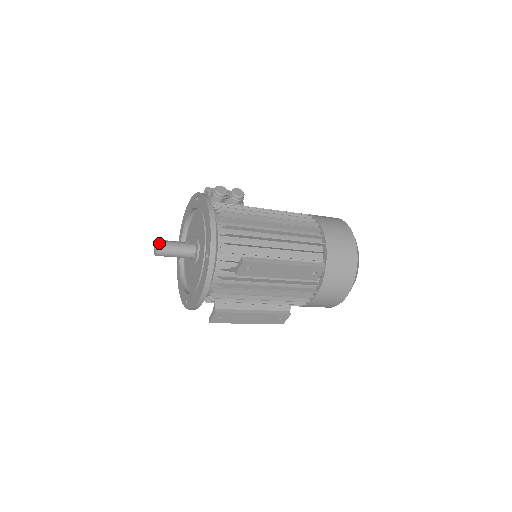
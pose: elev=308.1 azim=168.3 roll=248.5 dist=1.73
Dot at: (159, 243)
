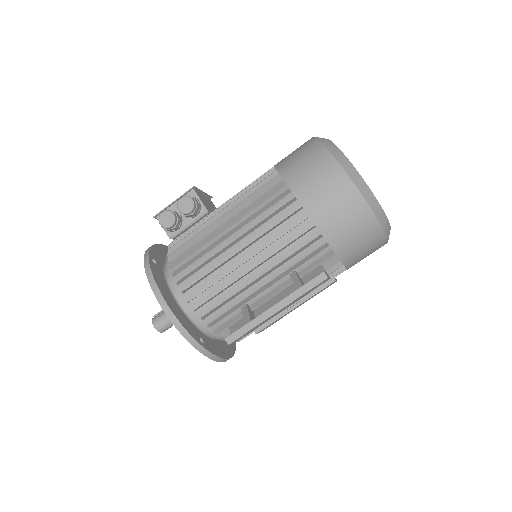
Dot at: (155, 326)
